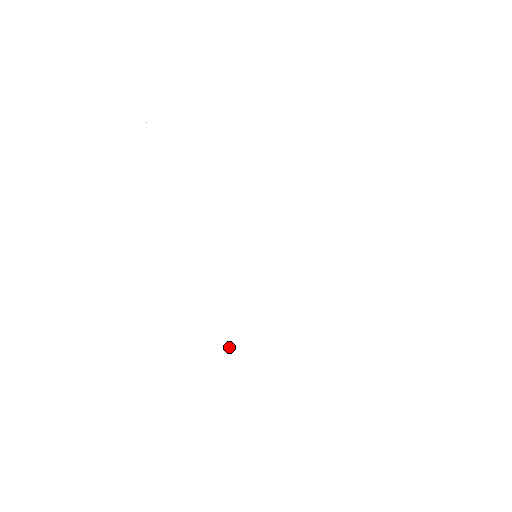
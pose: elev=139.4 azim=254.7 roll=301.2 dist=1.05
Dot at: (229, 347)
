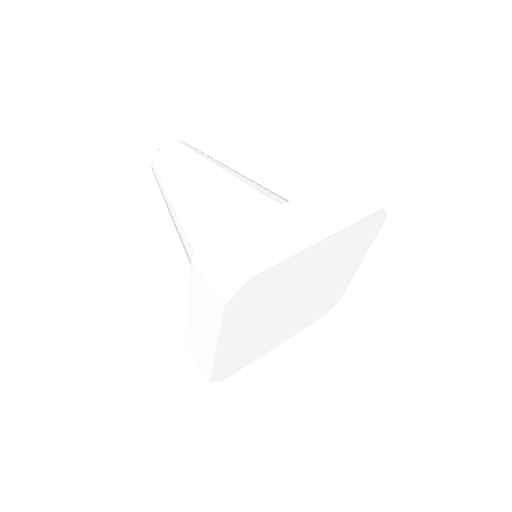
Dot at: (286, 329)
